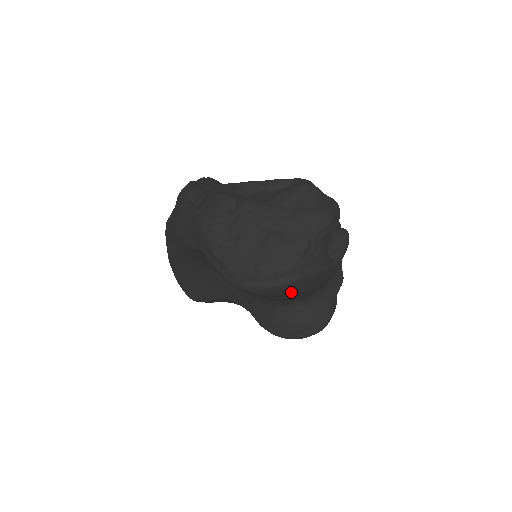
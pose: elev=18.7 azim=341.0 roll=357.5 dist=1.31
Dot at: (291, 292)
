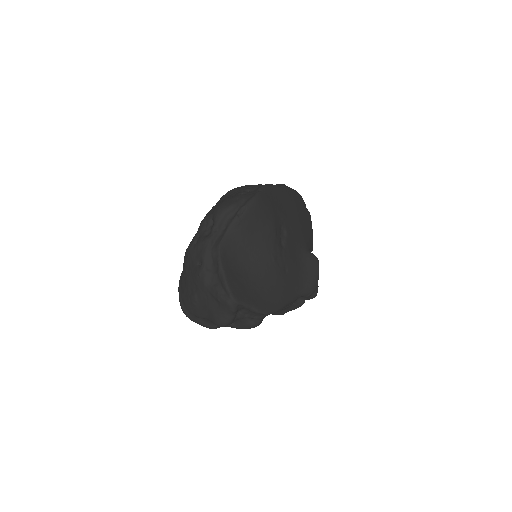
Dot at: occluded
